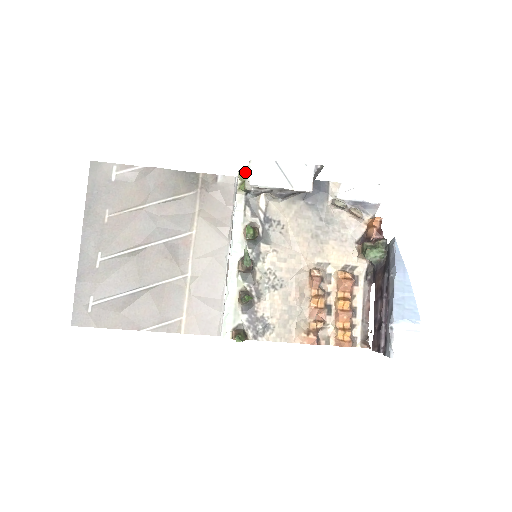
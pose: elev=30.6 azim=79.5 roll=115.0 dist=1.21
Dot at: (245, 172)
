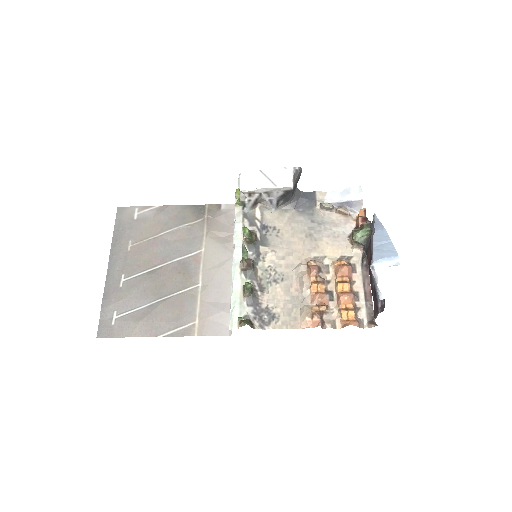
Dot at: occluded
